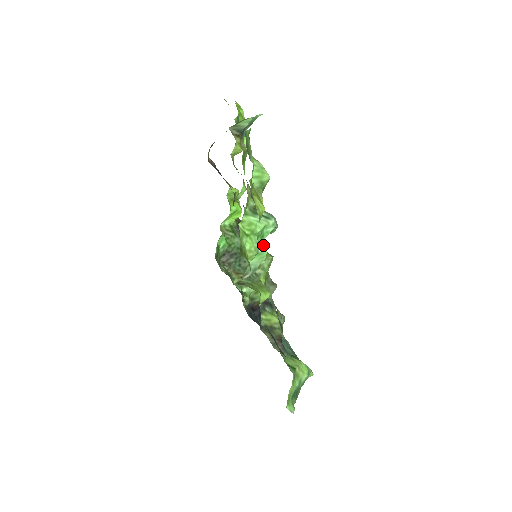
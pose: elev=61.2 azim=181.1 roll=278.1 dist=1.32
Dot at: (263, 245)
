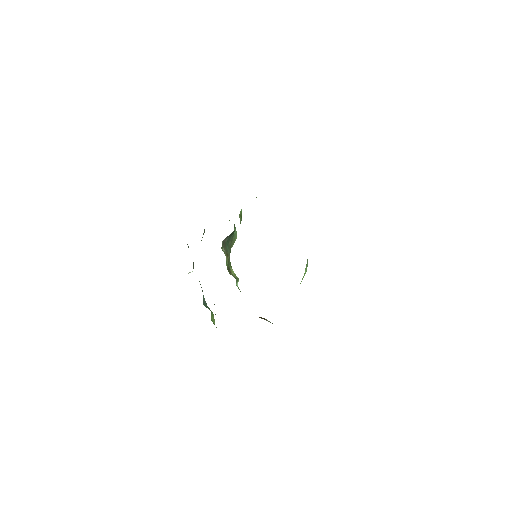
Dot at: occluded
